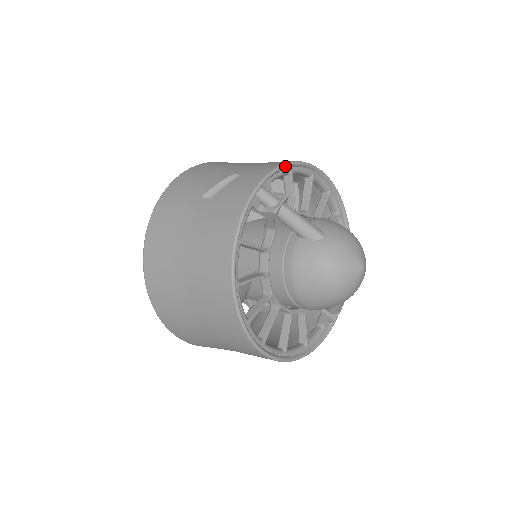
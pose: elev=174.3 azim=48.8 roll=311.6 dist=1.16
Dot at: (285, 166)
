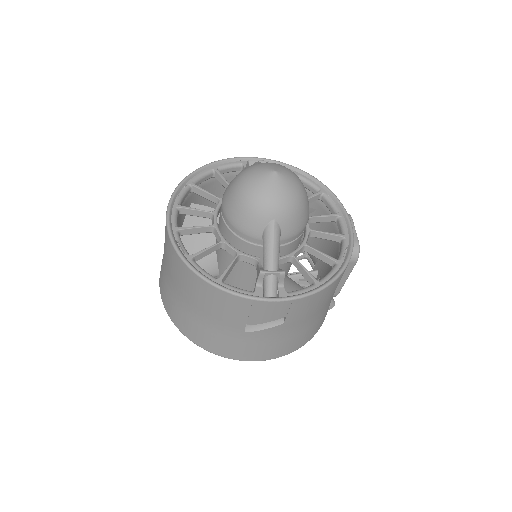
Dot at: (289, 165)
